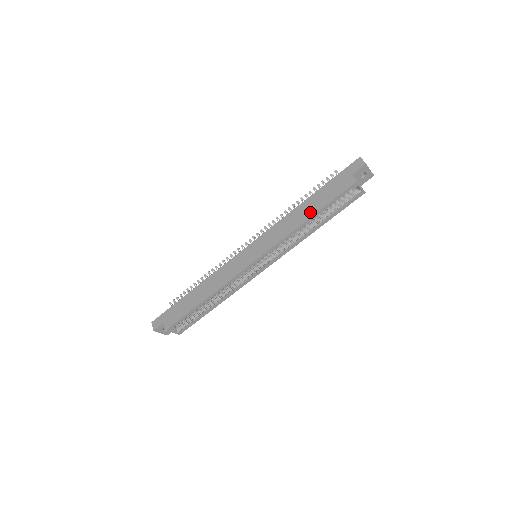
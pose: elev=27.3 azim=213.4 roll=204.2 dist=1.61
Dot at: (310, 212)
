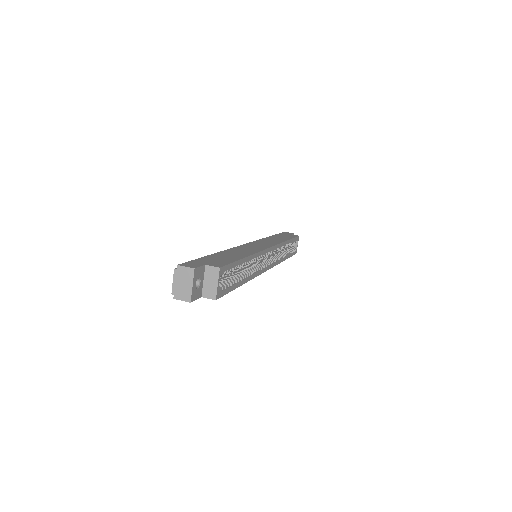
Dot at: (284, 238)
